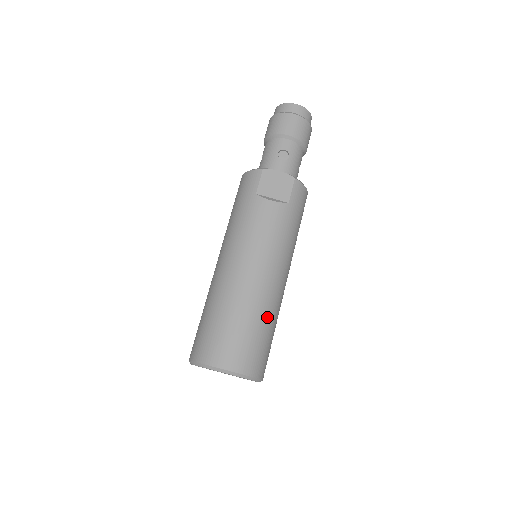
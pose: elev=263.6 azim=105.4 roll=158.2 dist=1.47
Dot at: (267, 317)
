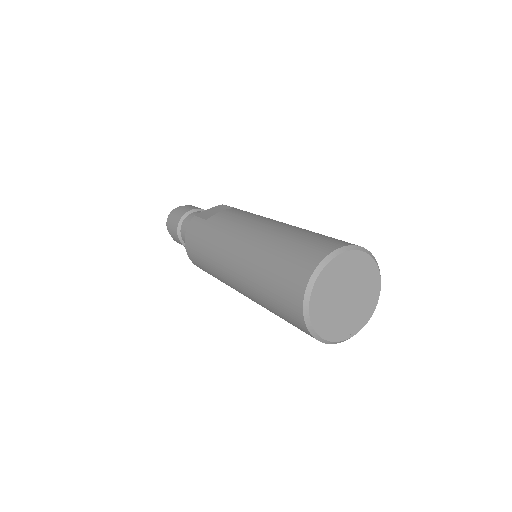
Dot at: occluded
